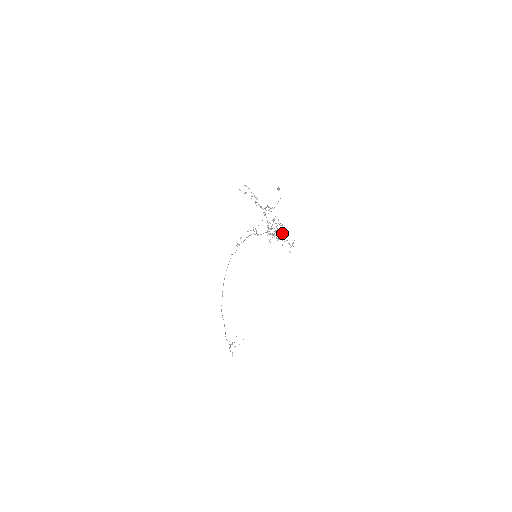
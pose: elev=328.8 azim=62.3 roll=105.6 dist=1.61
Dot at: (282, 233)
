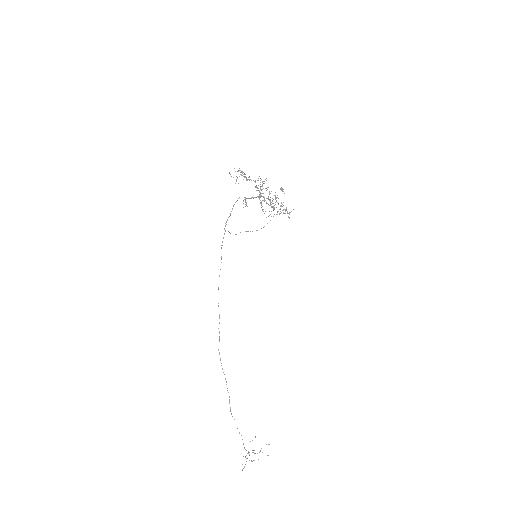
Dot at: occluded
